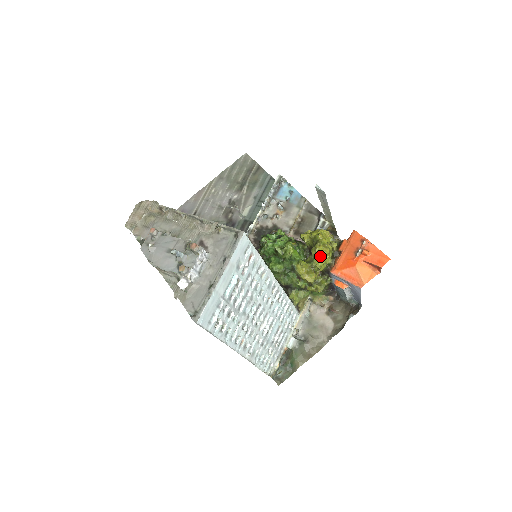
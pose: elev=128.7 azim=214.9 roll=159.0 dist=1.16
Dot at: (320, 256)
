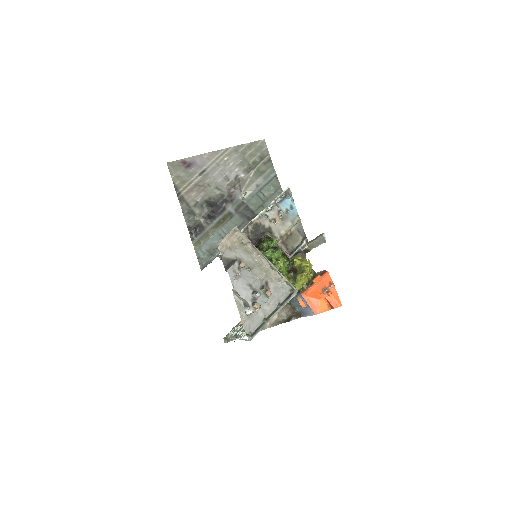
Dot at: (302, 282)
